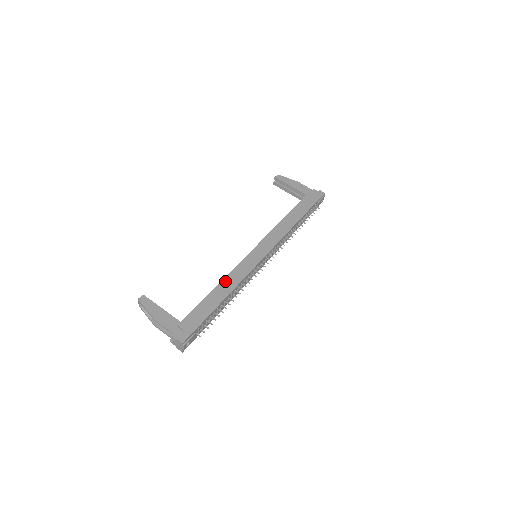
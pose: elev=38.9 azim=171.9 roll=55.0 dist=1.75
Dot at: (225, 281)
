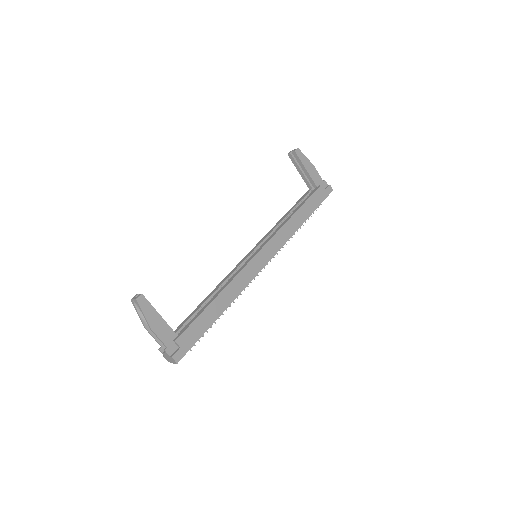
Dot at: (227, 290)
